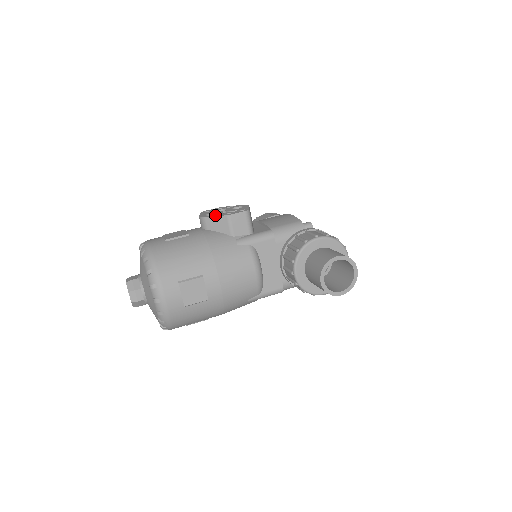
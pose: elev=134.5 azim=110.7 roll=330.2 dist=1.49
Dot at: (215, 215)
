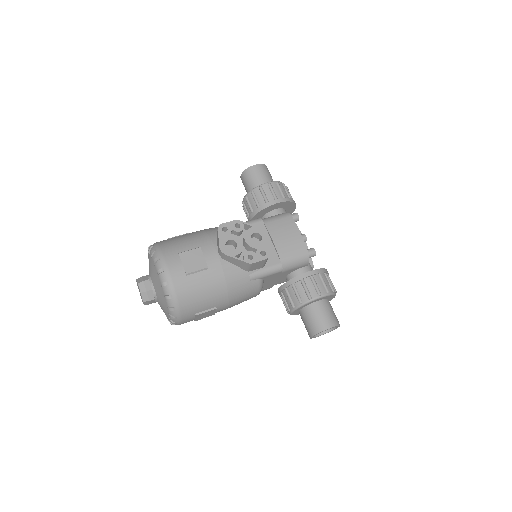
Dot at: (237, 255)
